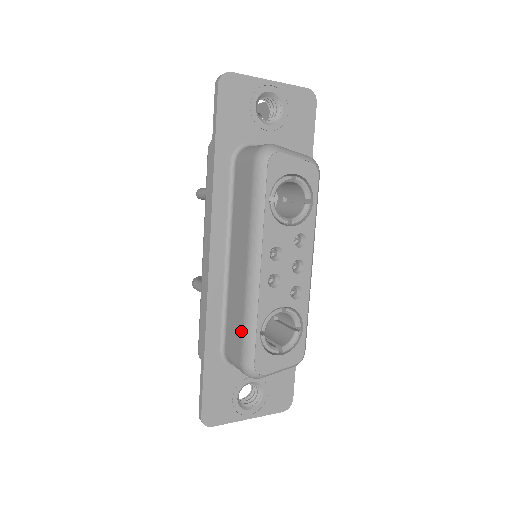
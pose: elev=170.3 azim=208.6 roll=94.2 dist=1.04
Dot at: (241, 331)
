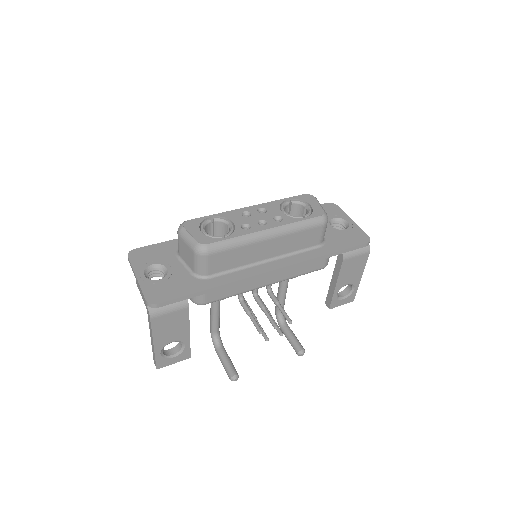
Dot at: occluded
